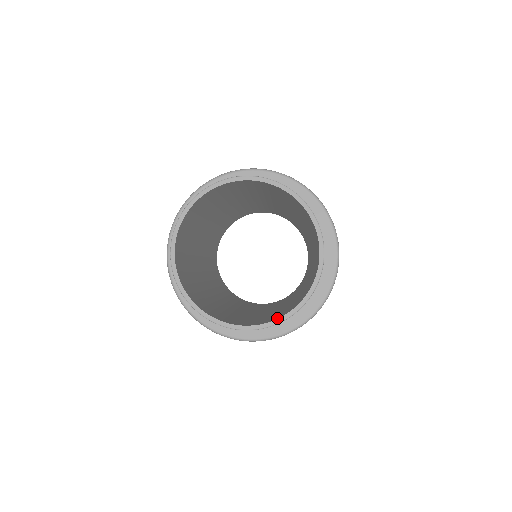
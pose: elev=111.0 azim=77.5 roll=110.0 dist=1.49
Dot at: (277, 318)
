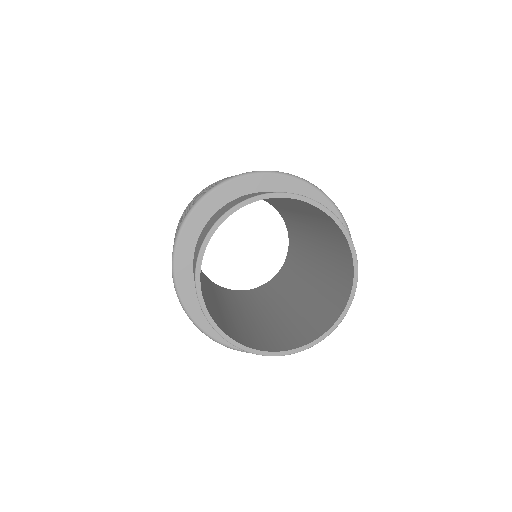
Dot at: (302, 344)
